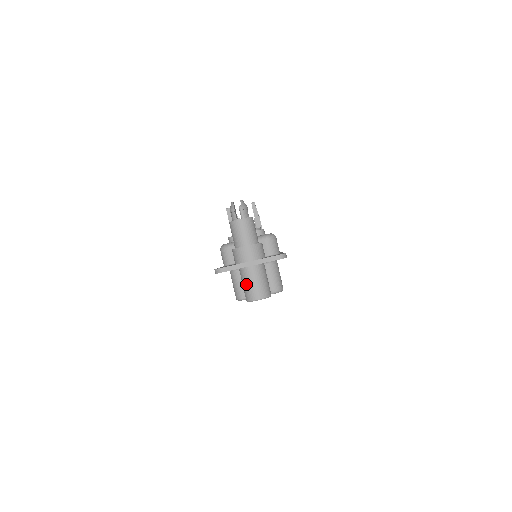
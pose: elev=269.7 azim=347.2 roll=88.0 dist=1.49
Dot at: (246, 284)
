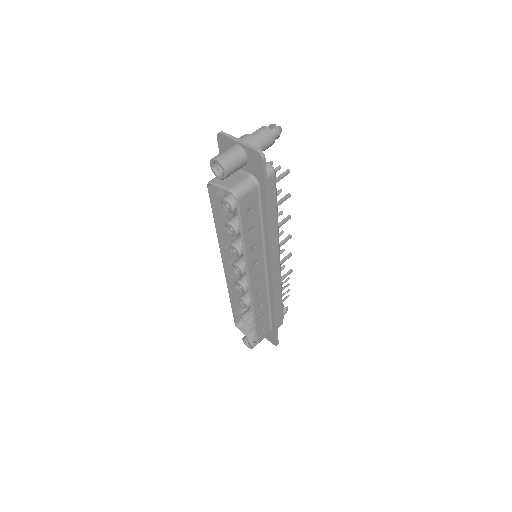
Dot at: (223, 151)
